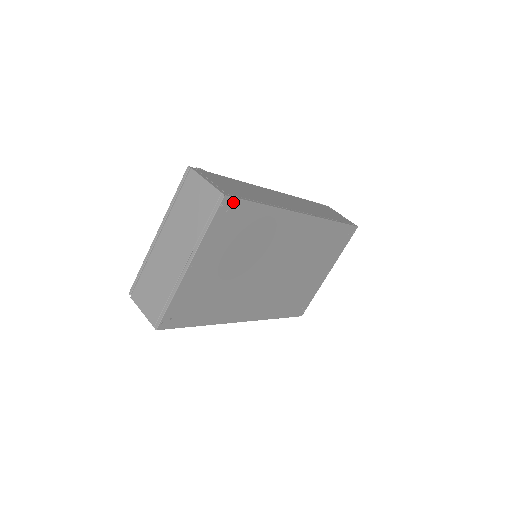
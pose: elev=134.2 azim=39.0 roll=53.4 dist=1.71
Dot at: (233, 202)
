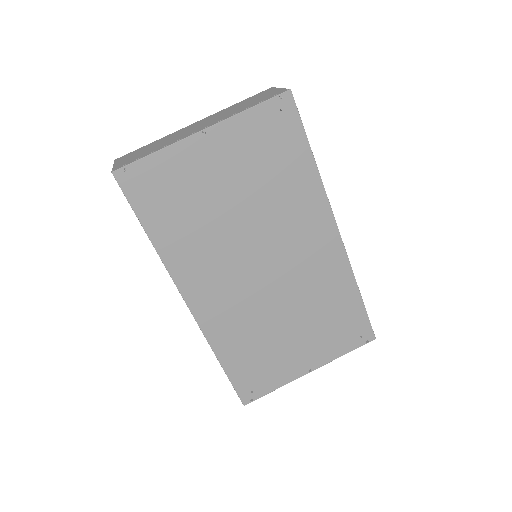
Dot at: (292, 110)
